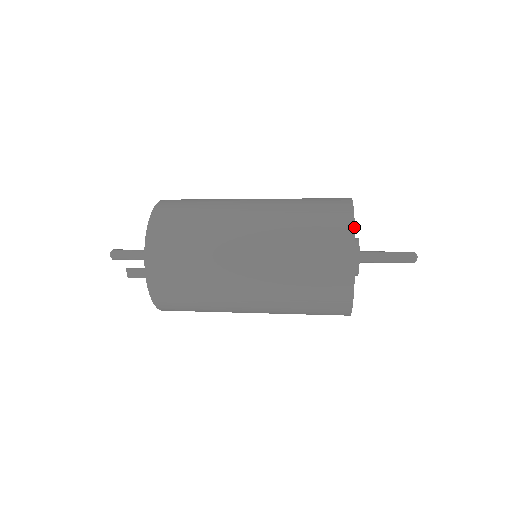
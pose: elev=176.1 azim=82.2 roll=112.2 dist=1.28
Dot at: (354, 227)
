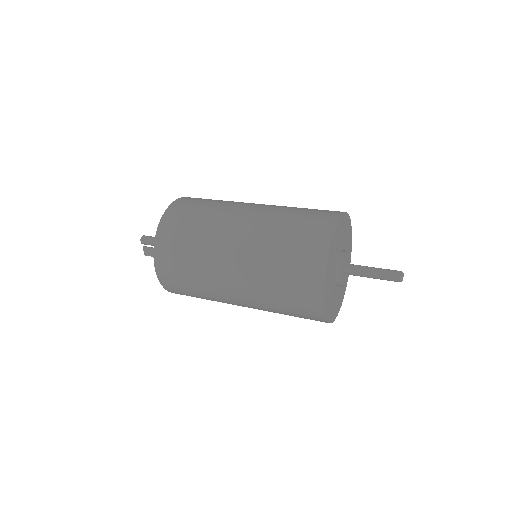
Dot at: (333, 231)
